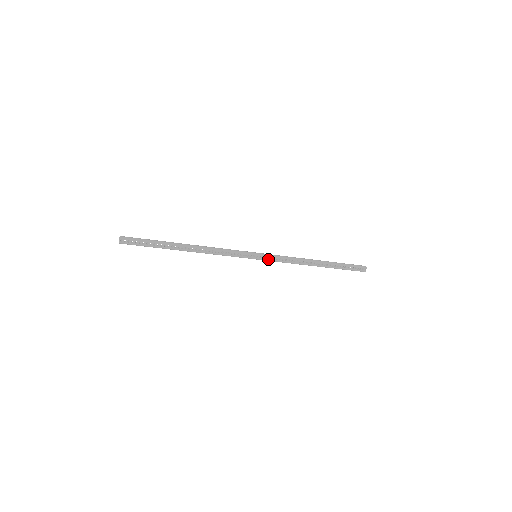
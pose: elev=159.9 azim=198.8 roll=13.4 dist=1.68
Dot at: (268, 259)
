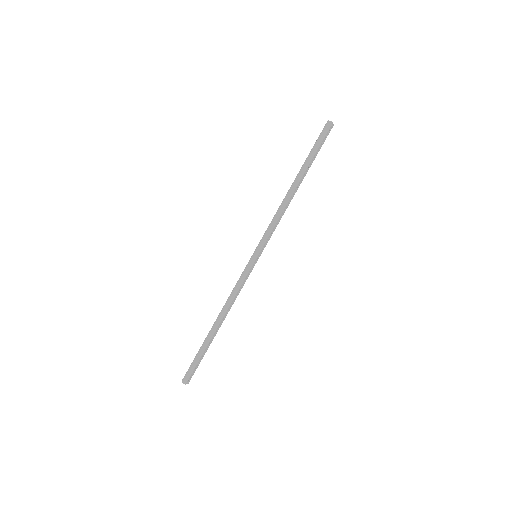
Dot at: (265, 245)
